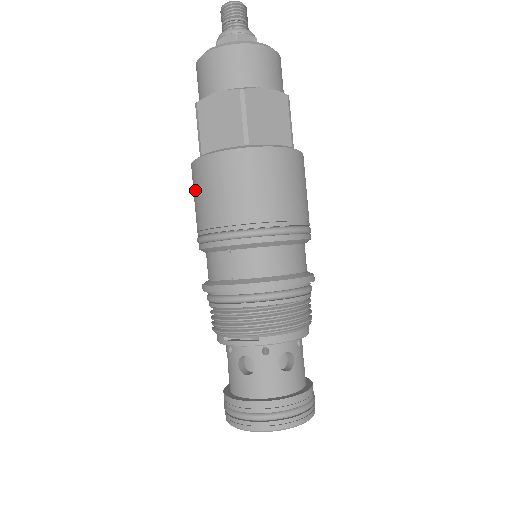
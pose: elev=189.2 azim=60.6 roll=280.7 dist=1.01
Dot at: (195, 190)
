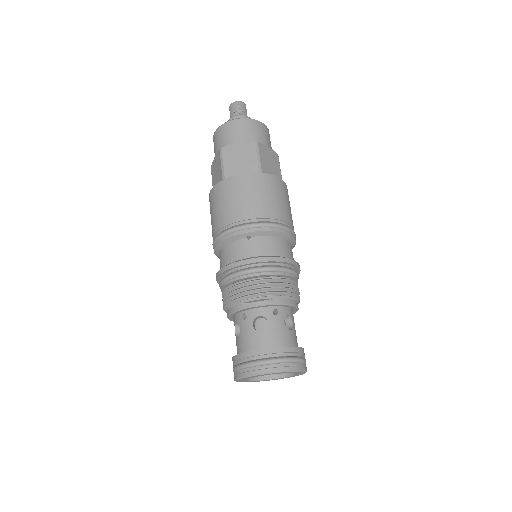
Dot at: (218, 202)
